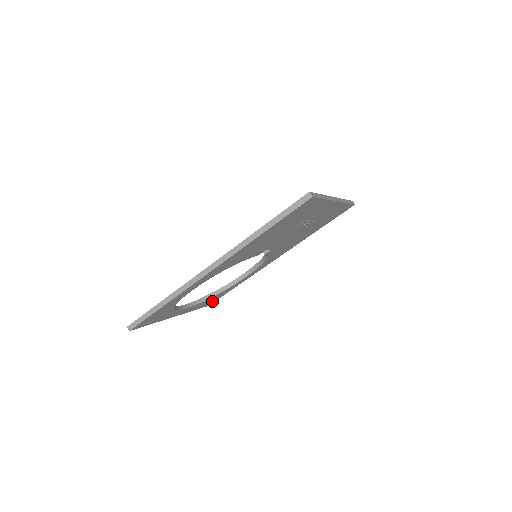
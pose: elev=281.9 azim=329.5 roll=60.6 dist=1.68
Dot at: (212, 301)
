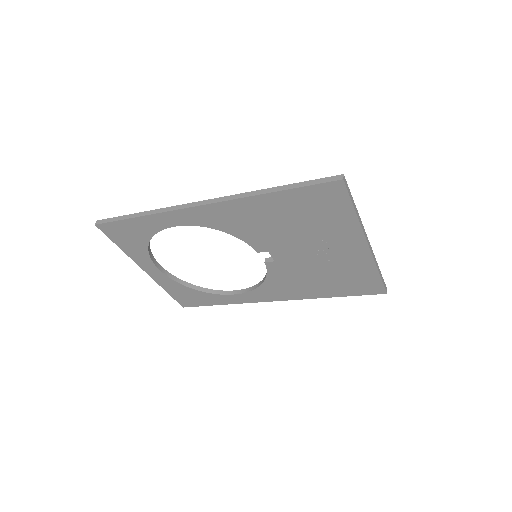
Dot at: (189, 301)
